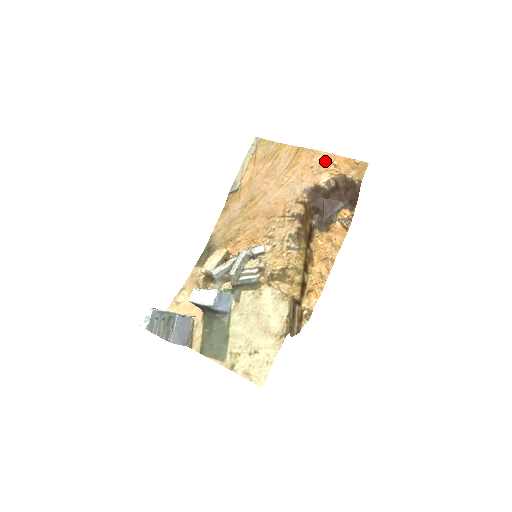
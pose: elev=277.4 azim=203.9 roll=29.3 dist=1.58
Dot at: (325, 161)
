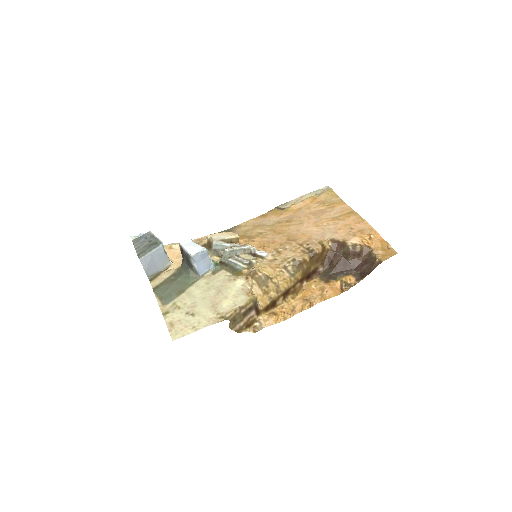
Dot at: (365, 230)
